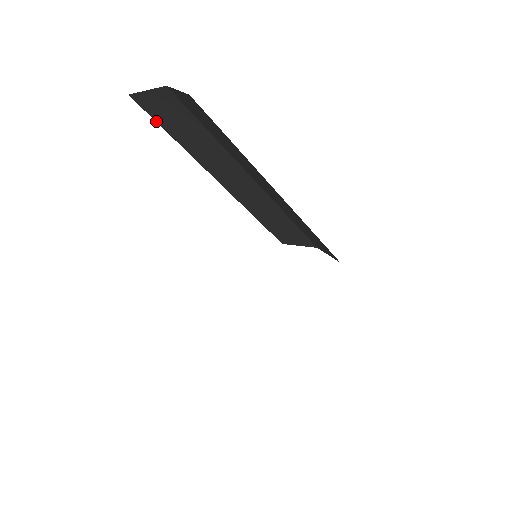
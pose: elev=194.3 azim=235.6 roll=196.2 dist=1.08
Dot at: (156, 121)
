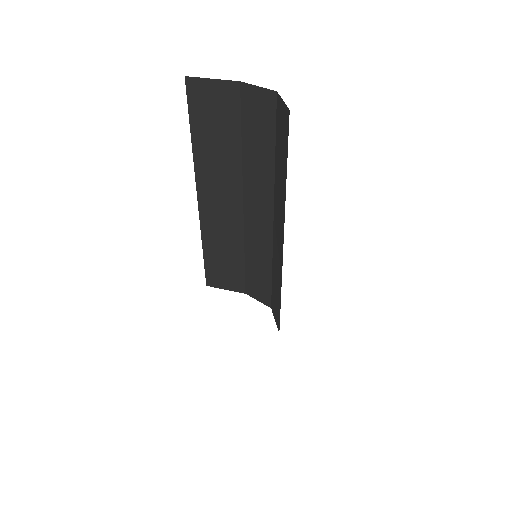
Dot at: (189, 112)
